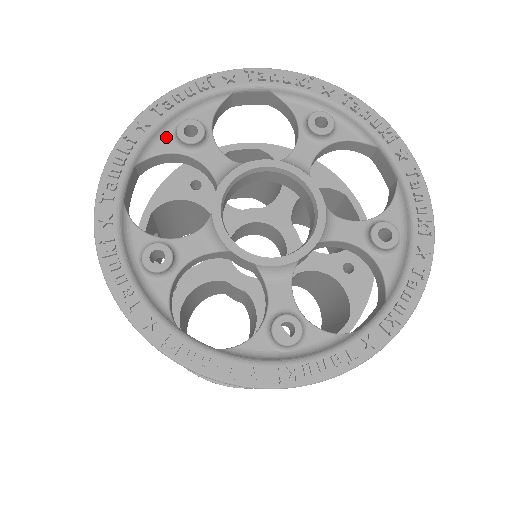
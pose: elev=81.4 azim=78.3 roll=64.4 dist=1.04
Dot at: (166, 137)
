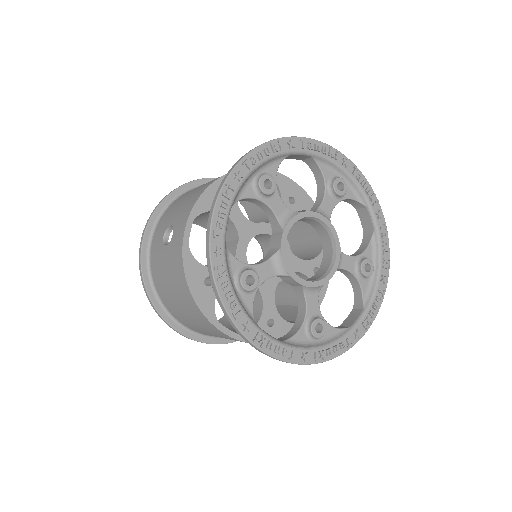
Dot at: (248, 185)
